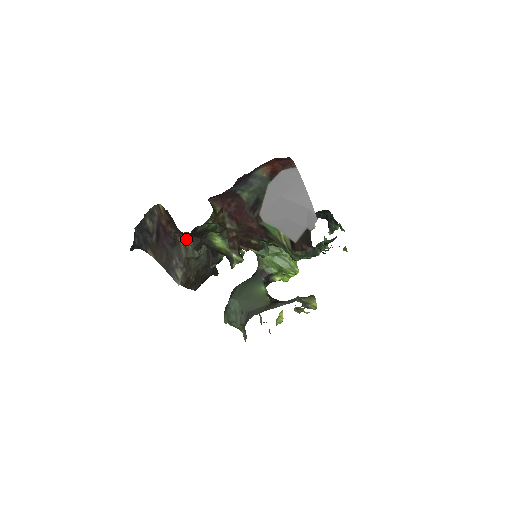
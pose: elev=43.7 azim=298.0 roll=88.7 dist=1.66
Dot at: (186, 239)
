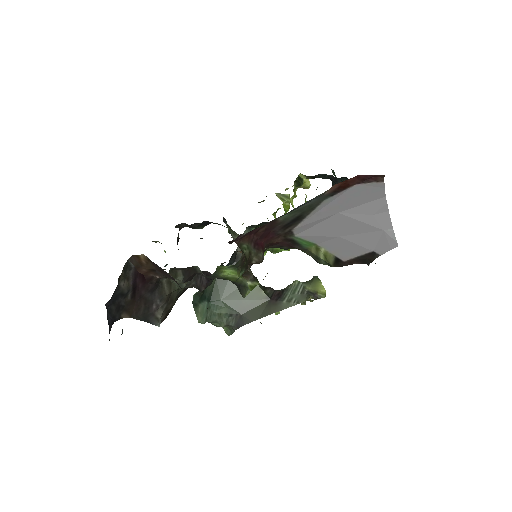
Dot at: occluded
